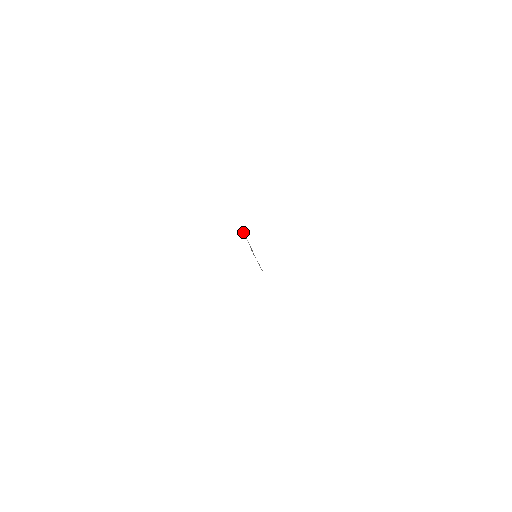
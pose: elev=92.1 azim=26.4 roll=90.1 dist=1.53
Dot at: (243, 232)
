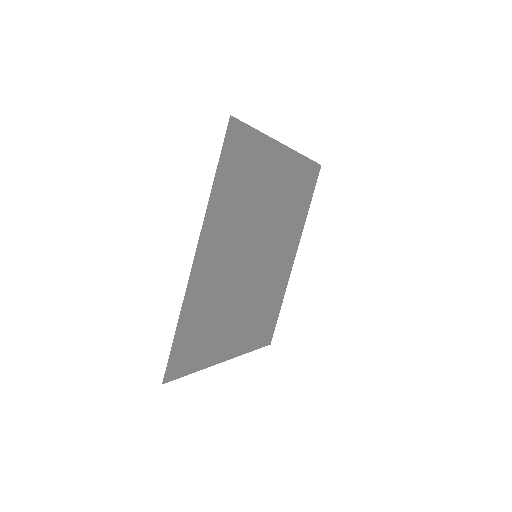
Dot at: (261, 228)
